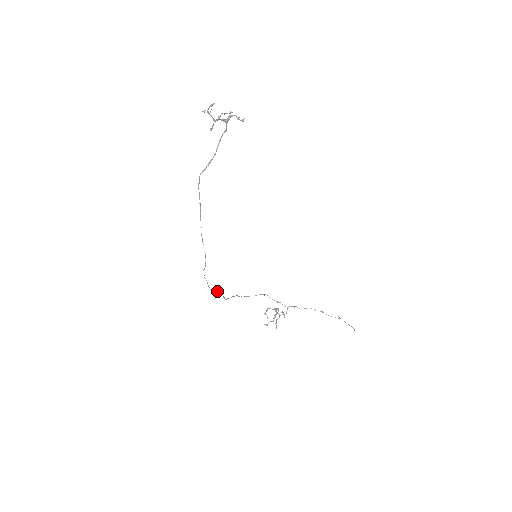
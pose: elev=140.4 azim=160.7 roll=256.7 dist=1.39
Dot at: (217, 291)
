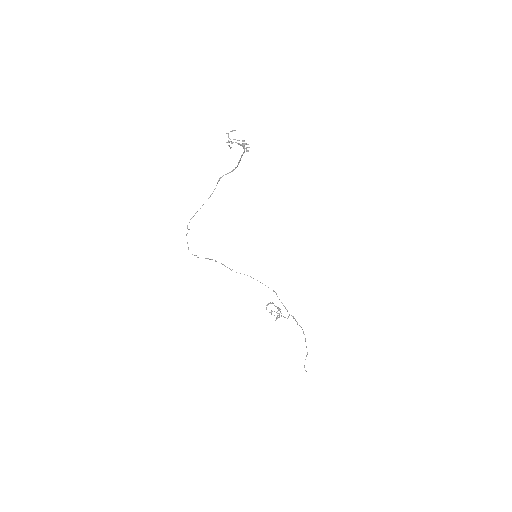
Dot at: (215, 260)
